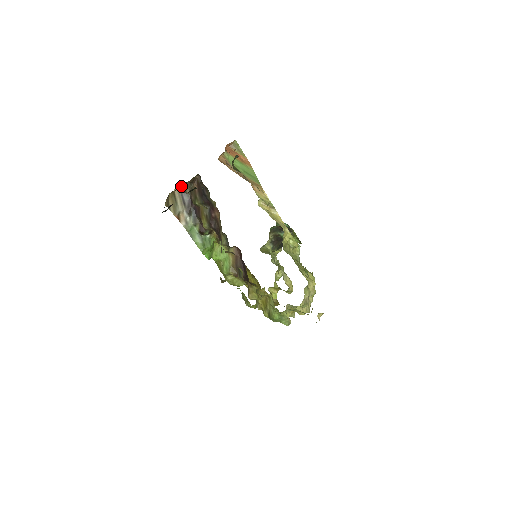
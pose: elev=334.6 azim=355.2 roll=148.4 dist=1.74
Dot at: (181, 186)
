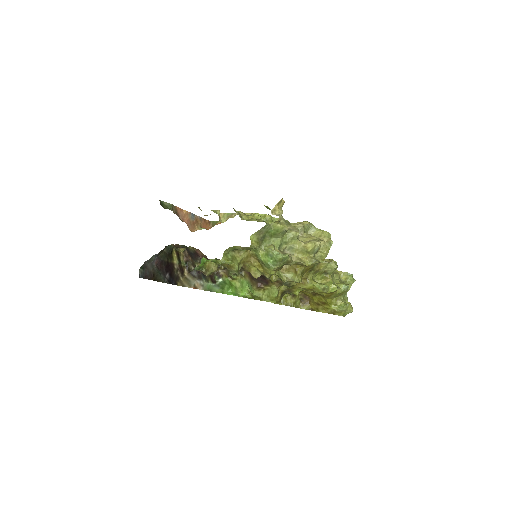
Dot at: (187, 270)
